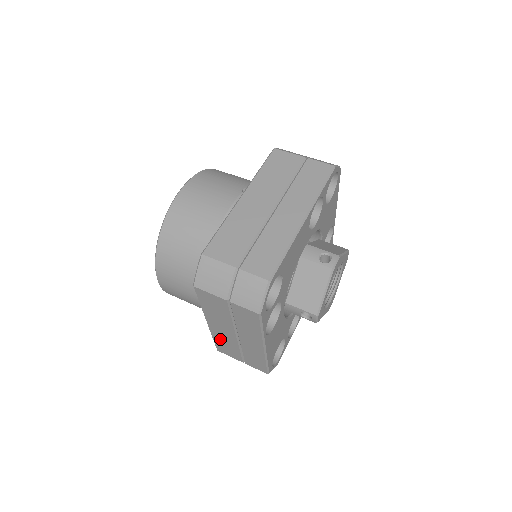
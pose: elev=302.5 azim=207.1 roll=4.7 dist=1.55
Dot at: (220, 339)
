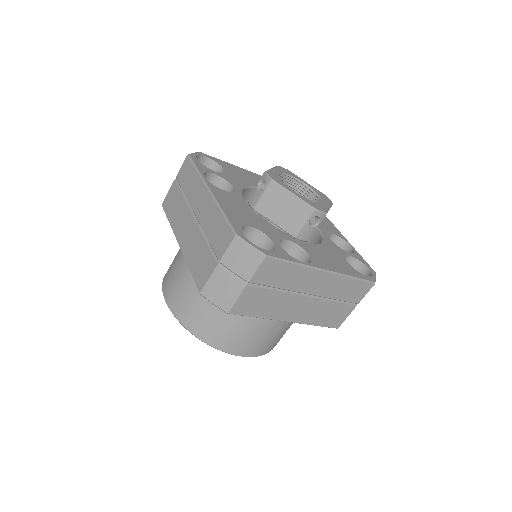
Dot at: (316, 318)
